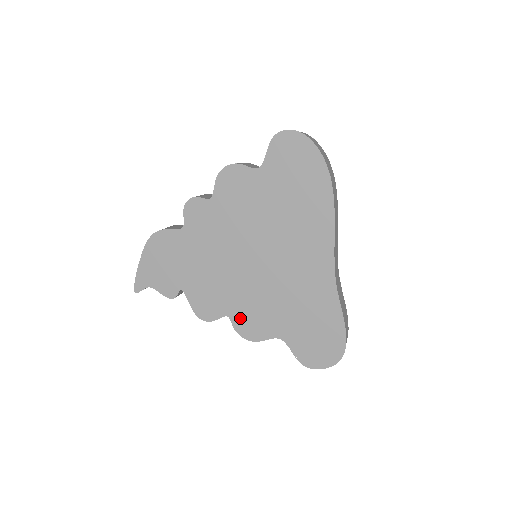
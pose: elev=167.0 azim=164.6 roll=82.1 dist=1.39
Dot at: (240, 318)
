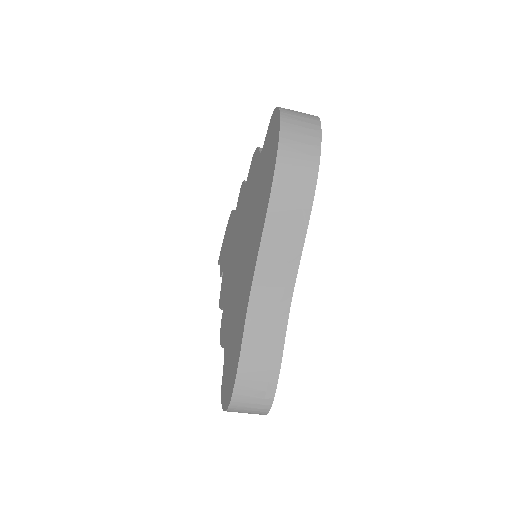
Dot at: (224, 314)
